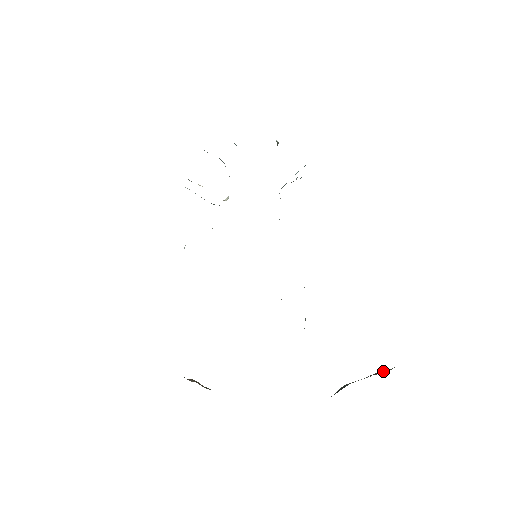
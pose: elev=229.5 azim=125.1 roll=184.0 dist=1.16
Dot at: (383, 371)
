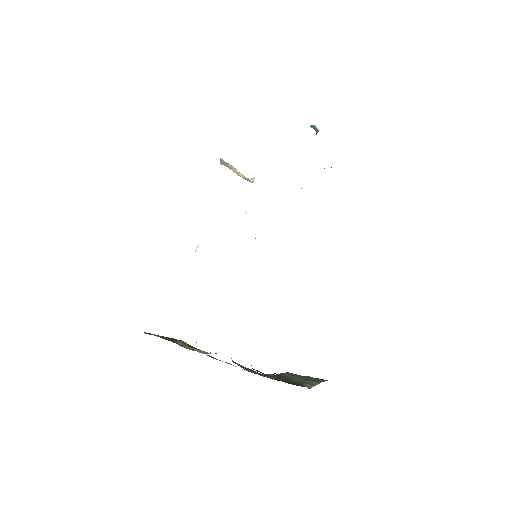
Dot at: (310, 385)
